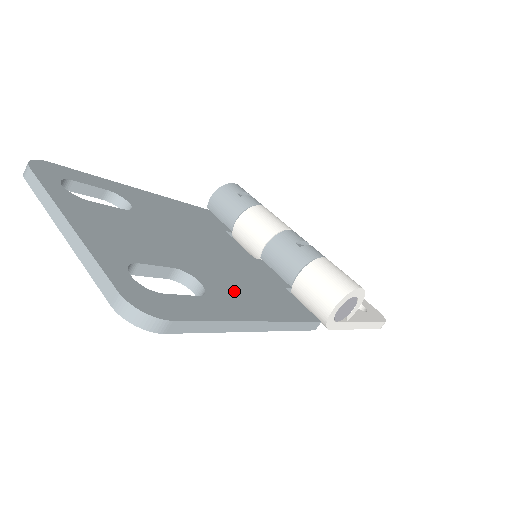
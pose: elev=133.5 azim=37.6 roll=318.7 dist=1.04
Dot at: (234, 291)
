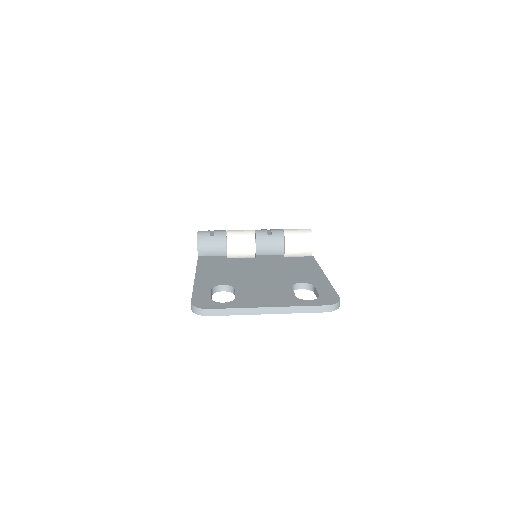
Dot at: (302, 275)
